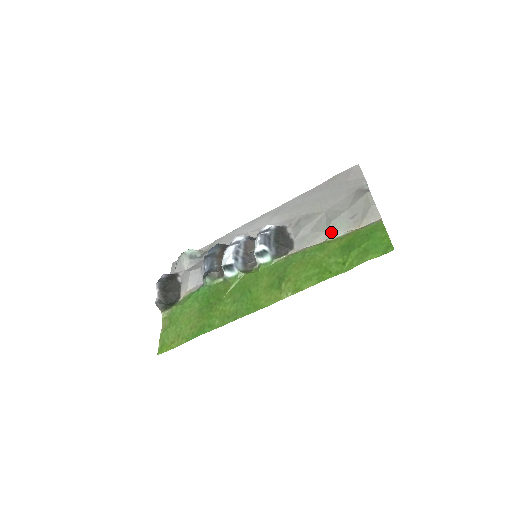
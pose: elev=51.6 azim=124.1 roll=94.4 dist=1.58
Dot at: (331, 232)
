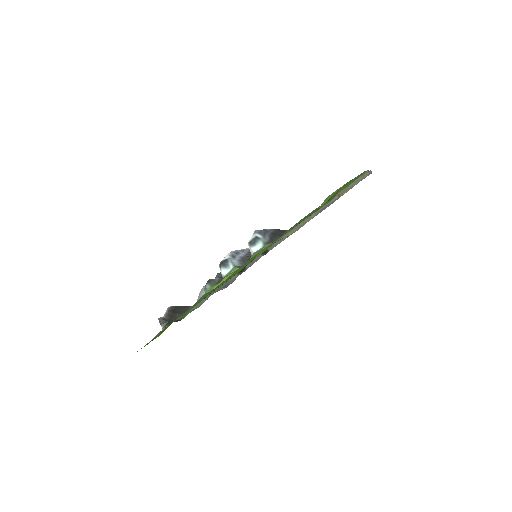
Dot at: (323, 207)
